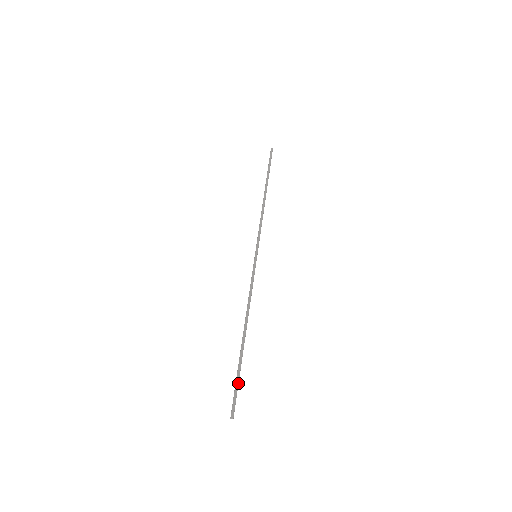
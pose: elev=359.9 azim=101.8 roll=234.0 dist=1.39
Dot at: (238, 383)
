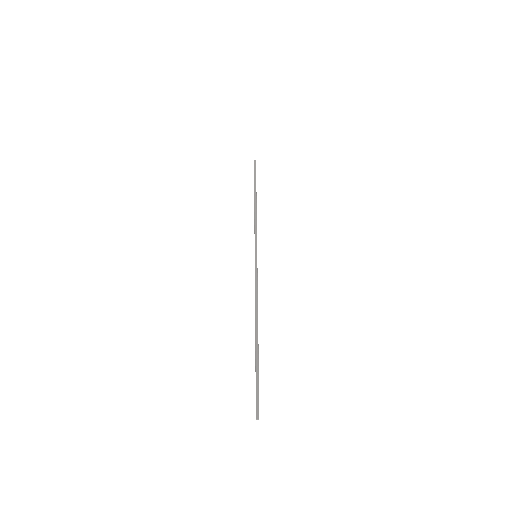
Dot at: (258, 381)
